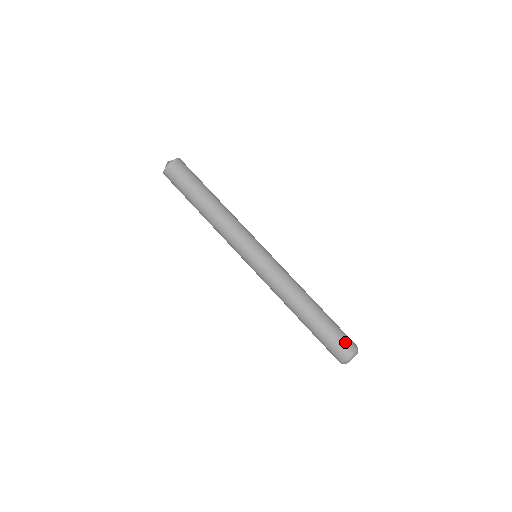
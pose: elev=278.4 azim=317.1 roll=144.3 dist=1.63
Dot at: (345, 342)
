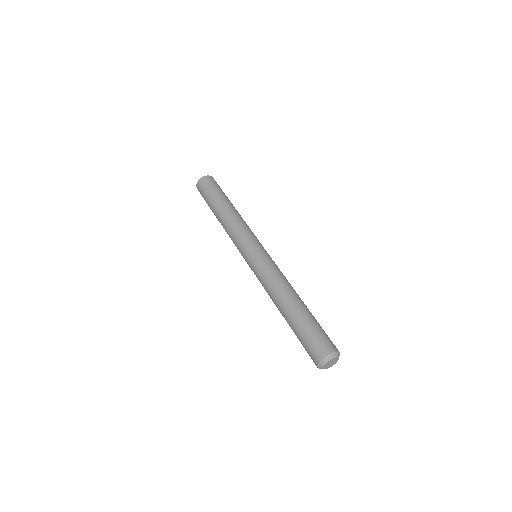
Dot at: (315, 345)
